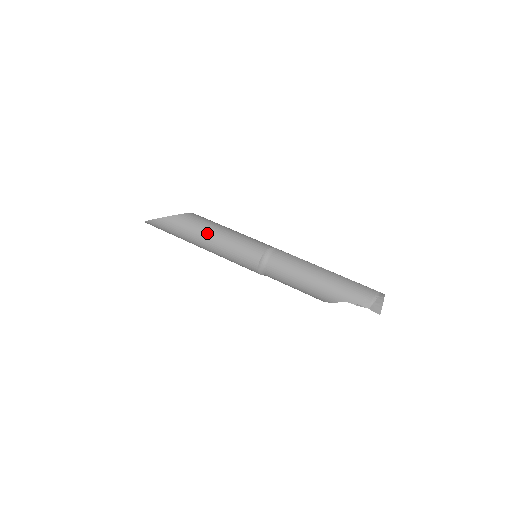
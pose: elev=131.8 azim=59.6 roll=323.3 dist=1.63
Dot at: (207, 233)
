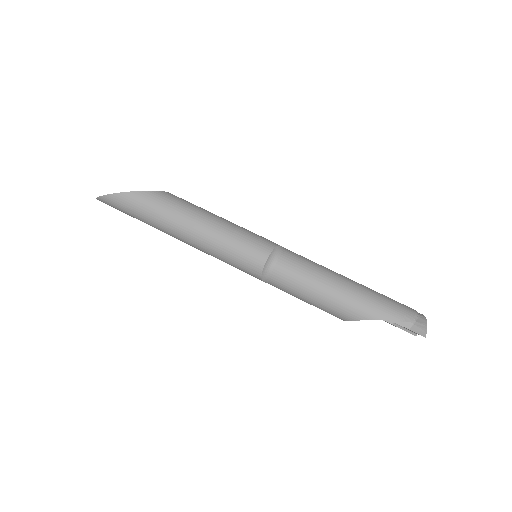
Dot at: (195, 217)
